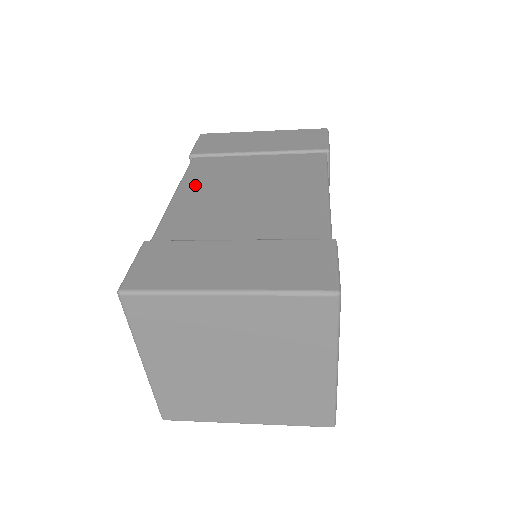
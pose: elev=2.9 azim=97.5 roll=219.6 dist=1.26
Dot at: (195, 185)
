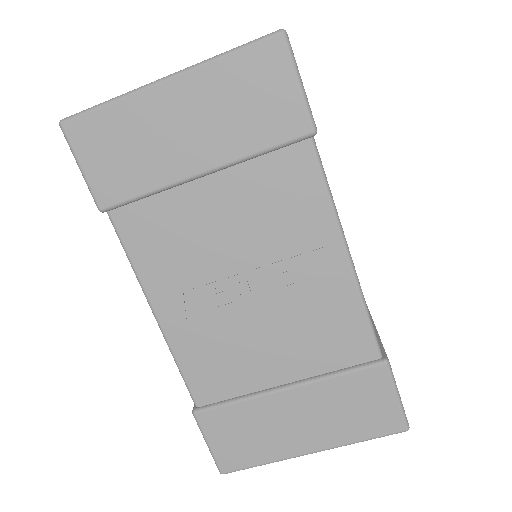
Dot at: occluded
